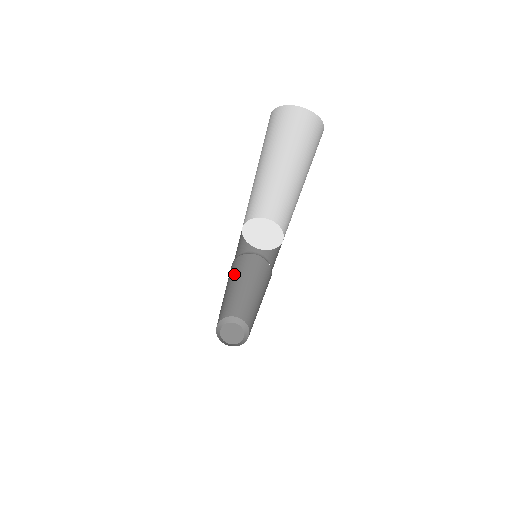
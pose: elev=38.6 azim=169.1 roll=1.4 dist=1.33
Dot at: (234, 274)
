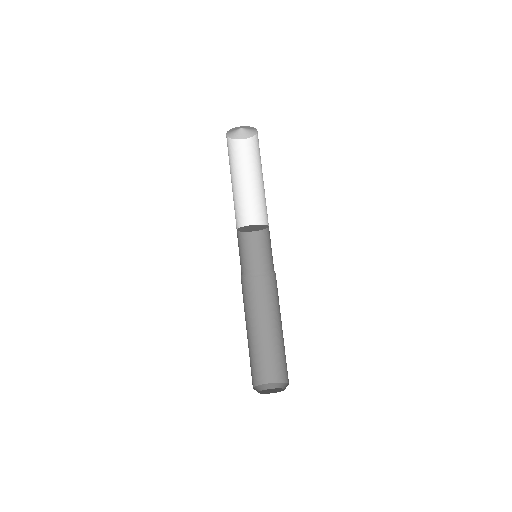
Dot at: (244, 305)
